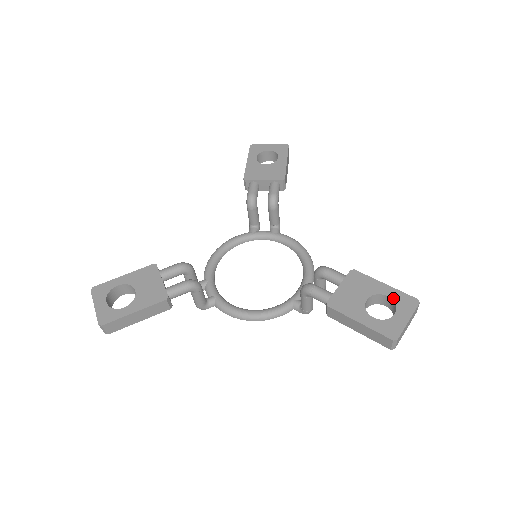
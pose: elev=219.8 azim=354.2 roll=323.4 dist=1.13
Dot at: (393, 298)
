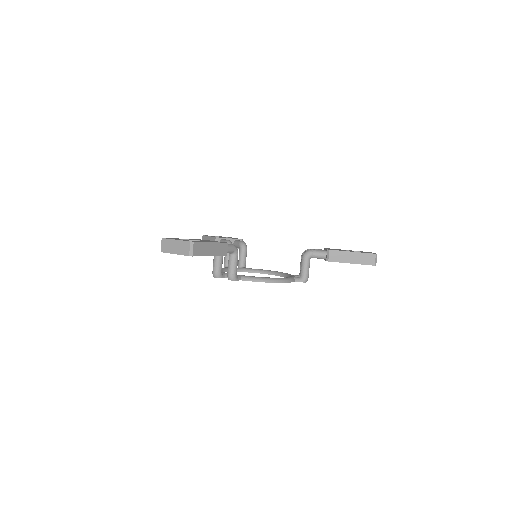
Dot at: (357, 251)
